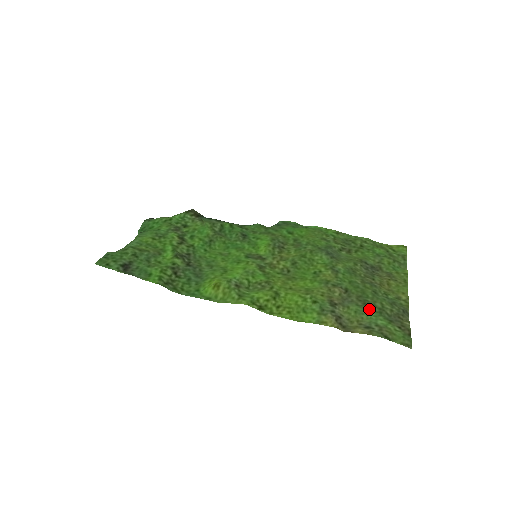
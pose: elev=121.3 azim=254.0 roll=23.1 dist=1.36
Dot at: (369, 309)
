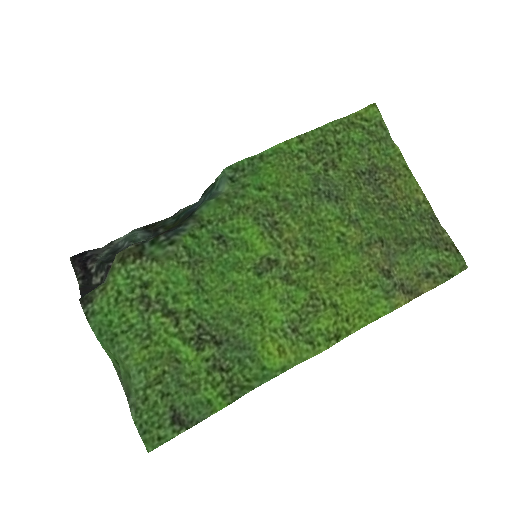
Dot at: (414, 249)
